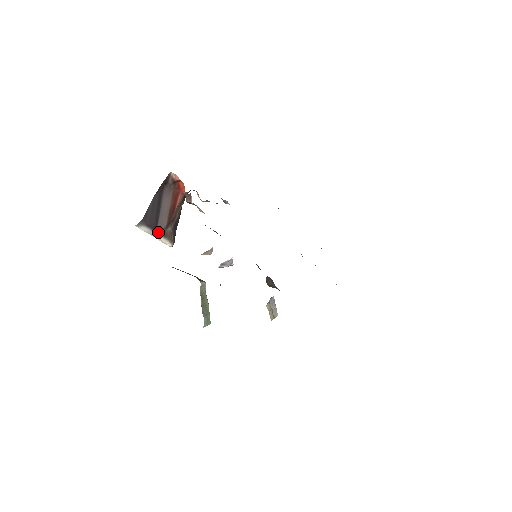
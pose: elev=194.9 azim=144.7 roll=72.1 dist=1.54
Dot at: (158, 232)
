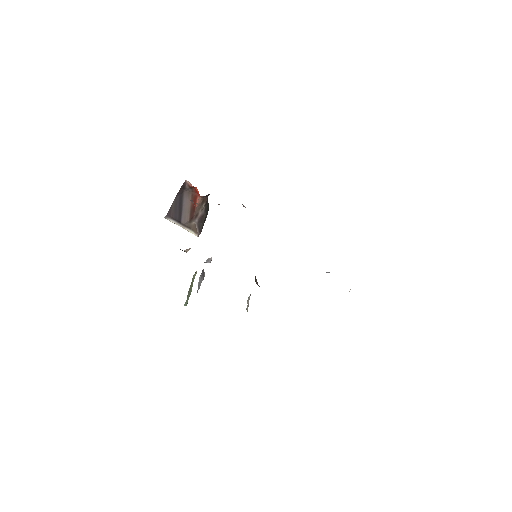
Dot at: (183, 224)
